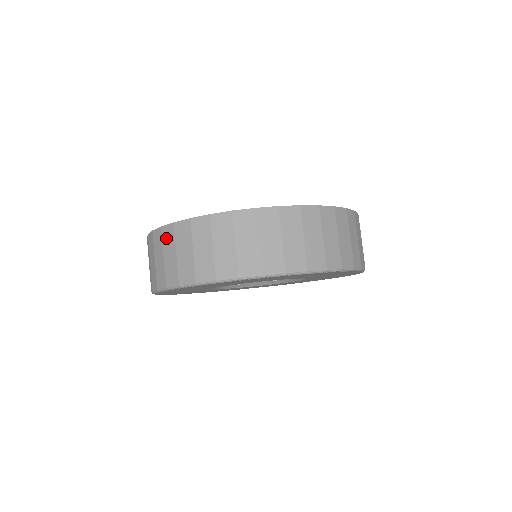
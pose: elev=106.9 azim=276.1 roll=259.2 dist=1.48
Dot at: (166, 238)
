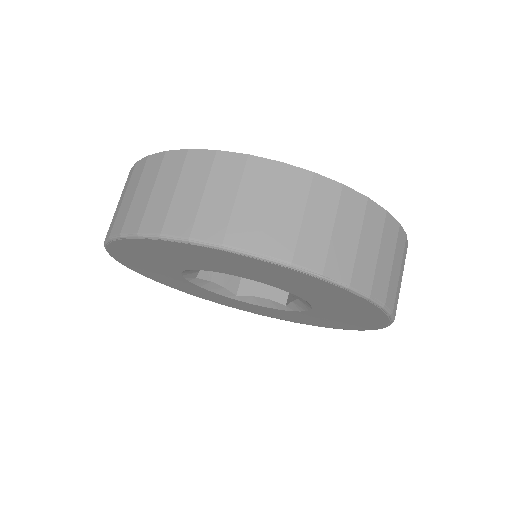
Dot at: (127, 182)
